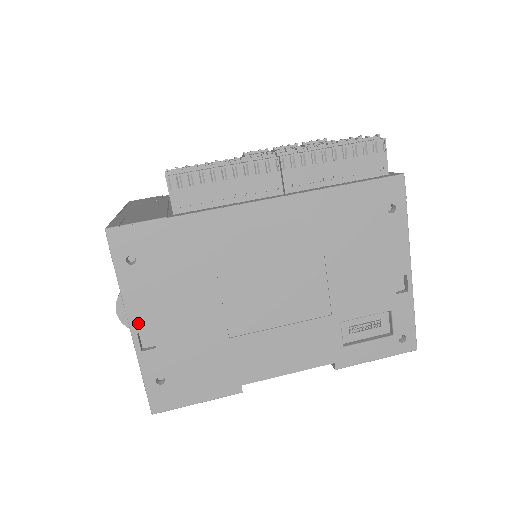
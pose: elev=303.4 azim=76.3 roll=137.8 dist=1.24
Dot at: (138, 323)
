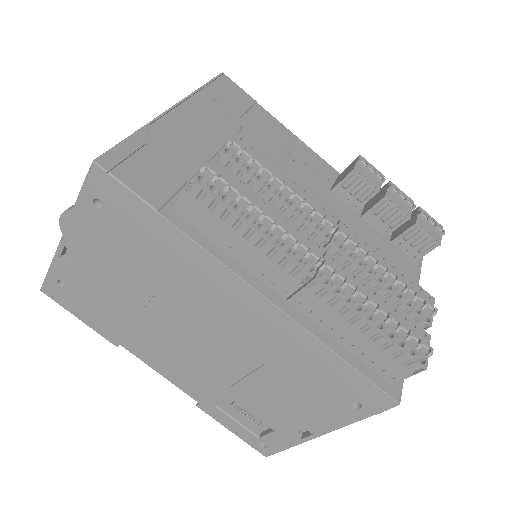
Dot at: (71, 242)
